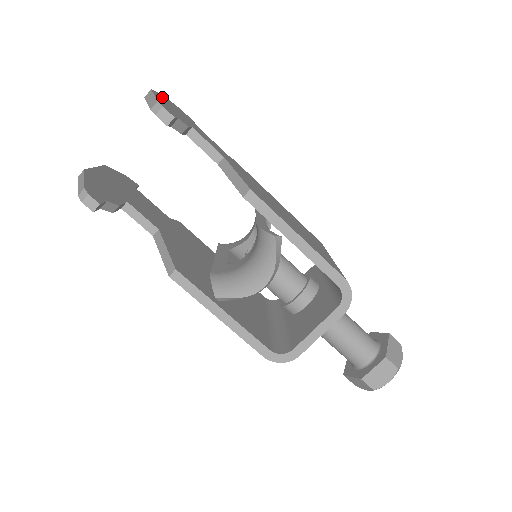
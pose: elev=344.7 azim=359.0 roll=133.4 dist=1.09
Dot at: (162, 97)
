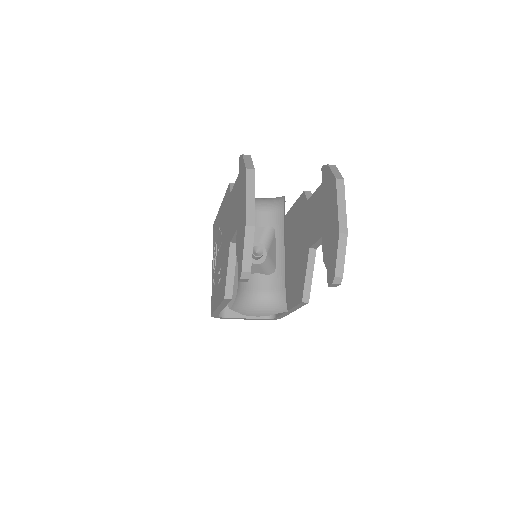
Dot at: (344, 214)
